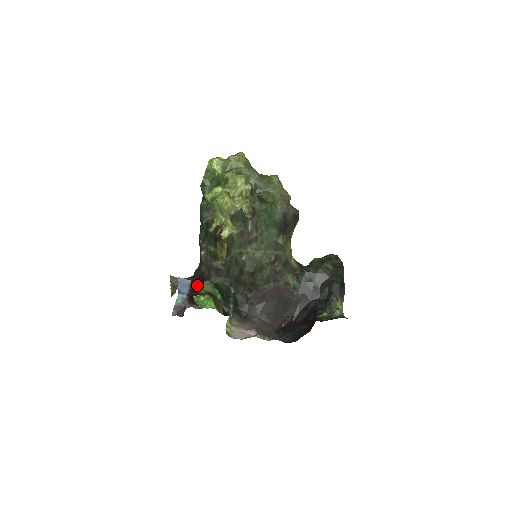
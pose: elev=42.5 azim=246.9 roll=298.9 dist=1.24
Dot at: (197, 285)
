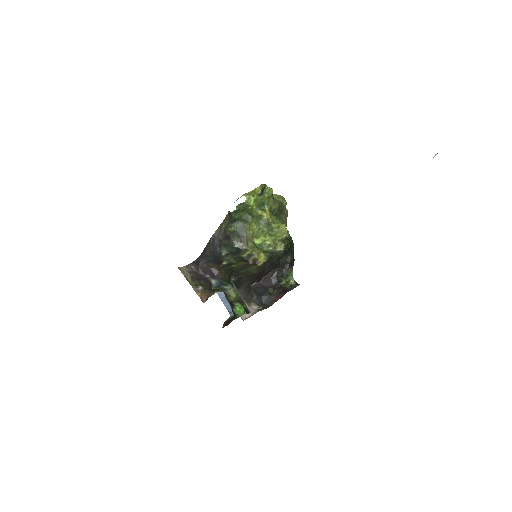
Dot at: (207, 278)
